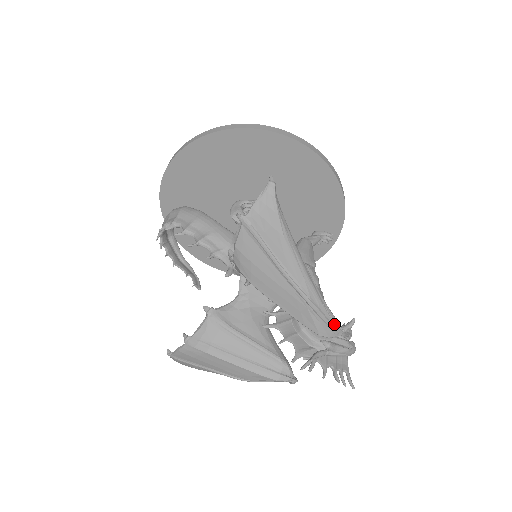
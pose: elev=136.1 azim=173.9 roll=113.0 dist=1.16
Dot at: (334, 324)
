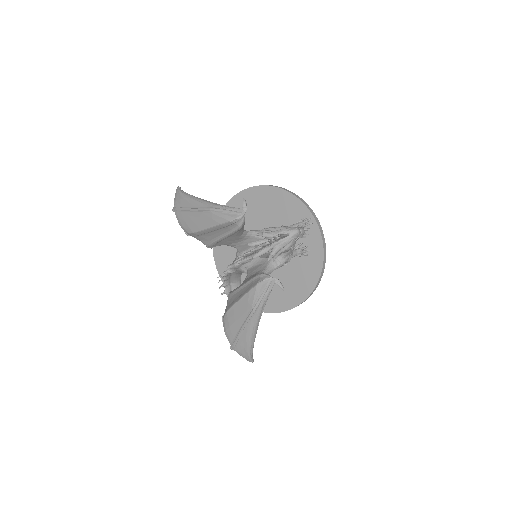
Dot at: (234, 210)
